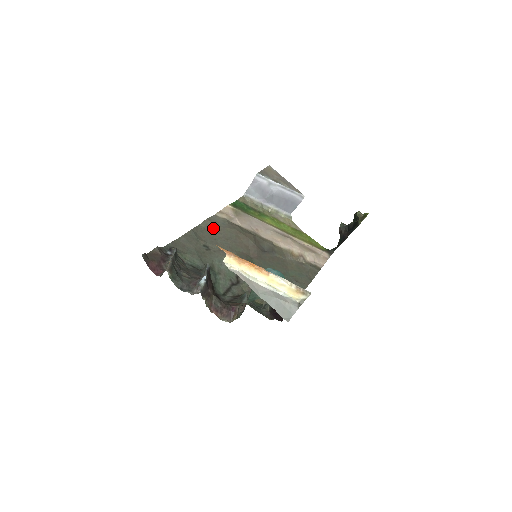
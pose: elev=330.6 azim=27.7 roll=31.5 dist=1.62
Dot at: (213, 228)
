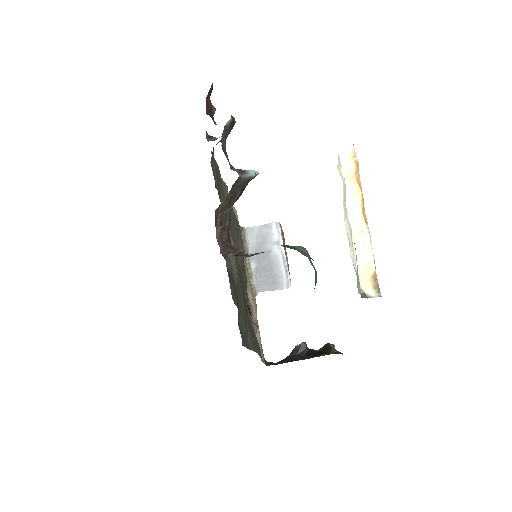
Dot at: occluded
